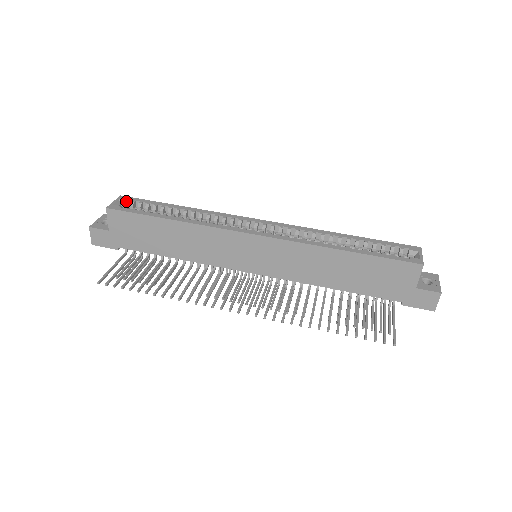
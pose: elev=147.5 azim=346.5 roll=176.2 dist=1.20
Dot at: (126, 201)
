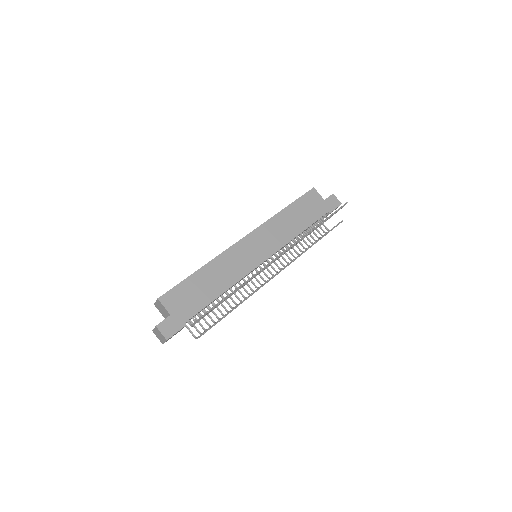
Dot at: occluded
